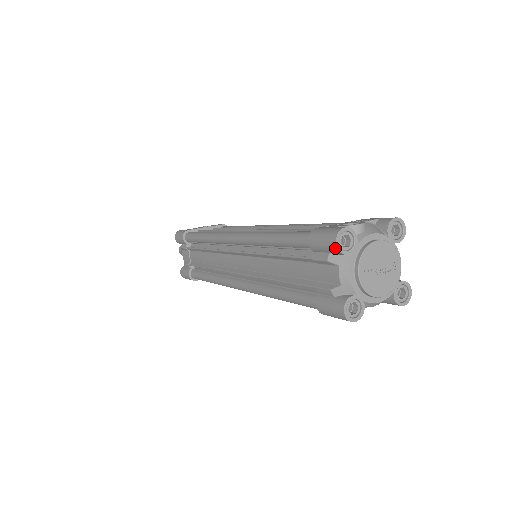
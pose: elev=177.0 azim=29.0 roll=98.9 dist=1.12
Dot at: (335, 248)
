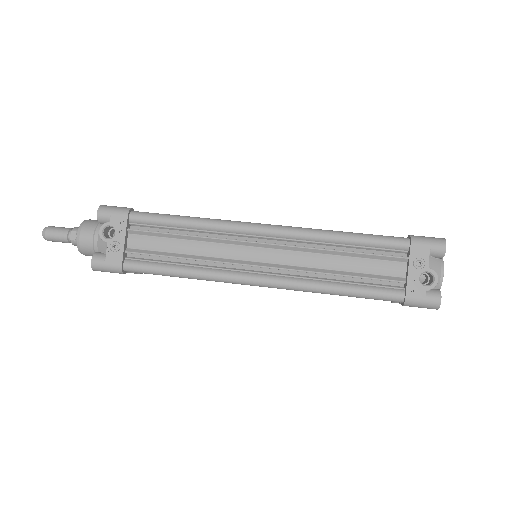
Dot at: occluded
